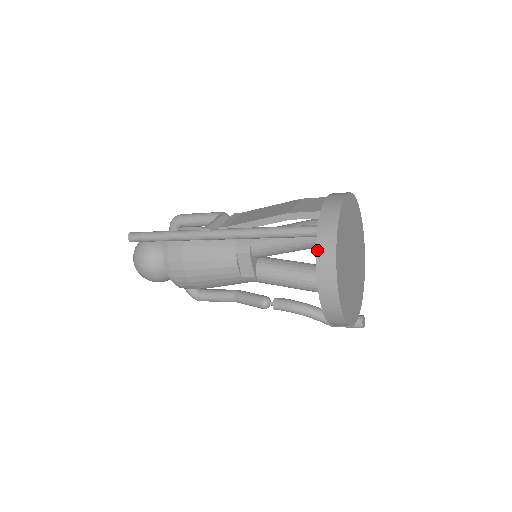
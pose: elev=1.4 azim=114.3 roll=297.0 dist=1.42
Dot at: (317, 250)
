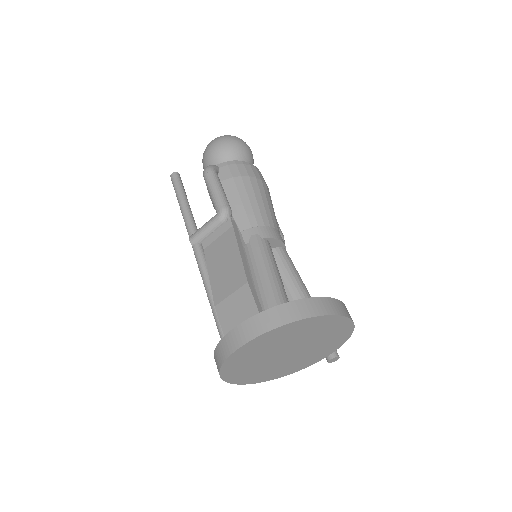
Dot at: occluded
